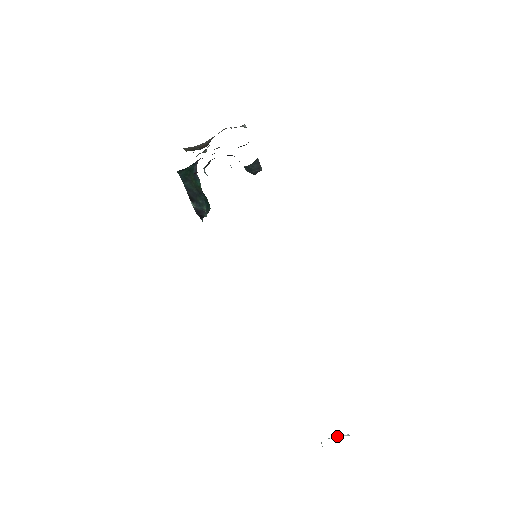
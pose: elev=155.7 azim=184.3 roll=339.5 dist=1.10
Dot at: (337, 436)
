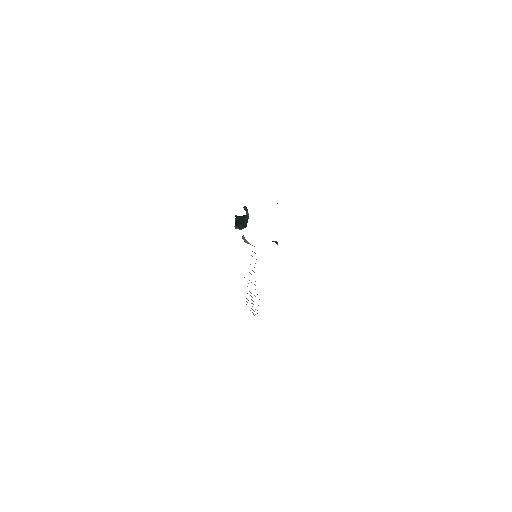
Dot at: occluded
